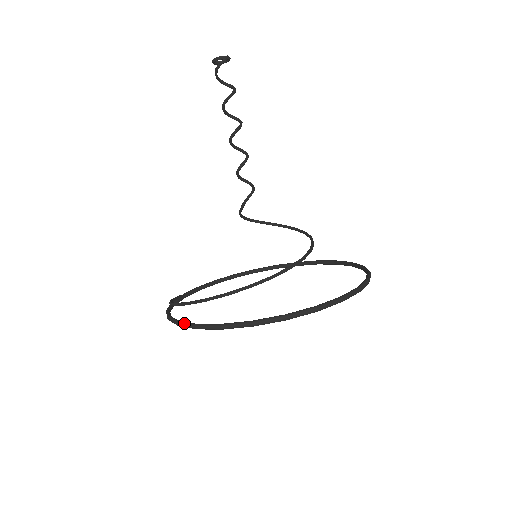
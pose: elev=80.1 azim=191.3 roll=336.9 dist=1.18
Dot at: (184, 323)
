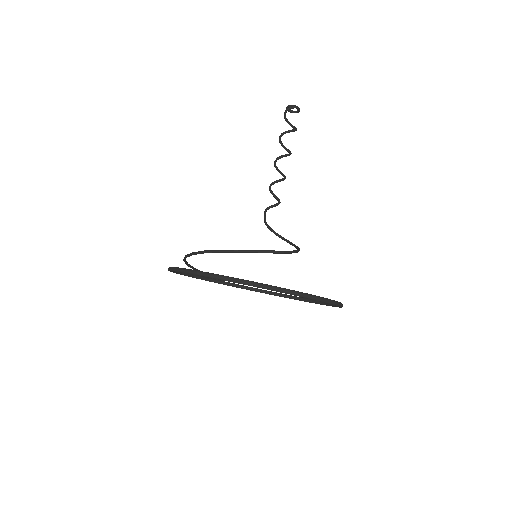
Dot at: occluded
